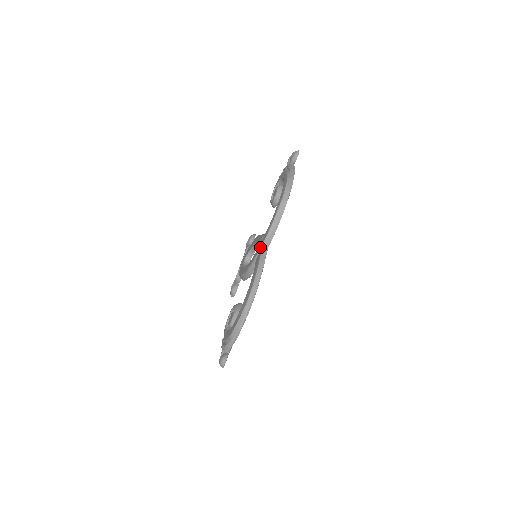
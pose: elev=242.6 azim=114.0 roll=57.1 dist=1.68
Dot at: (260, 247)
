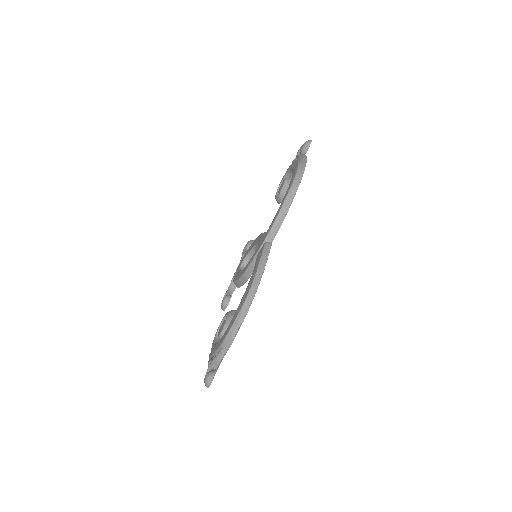
Dot at: (263, 241)
